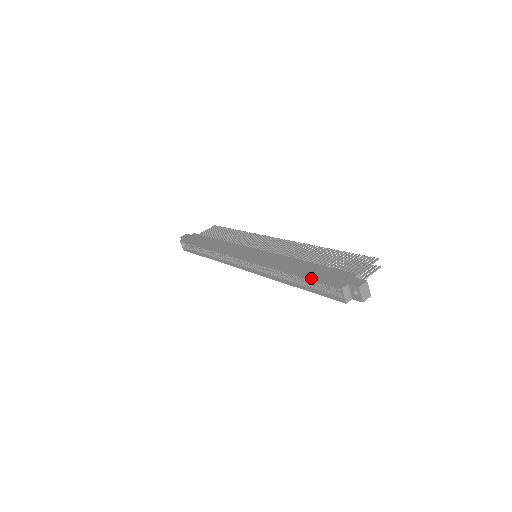
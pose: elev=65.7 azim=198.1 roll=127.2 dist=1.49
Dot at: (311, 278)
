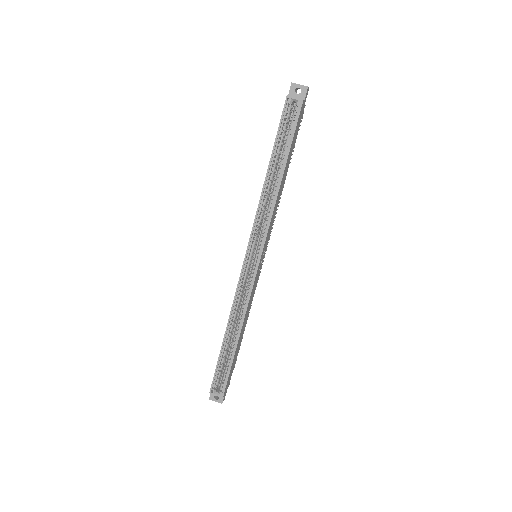
Dot at: (275, 139)
